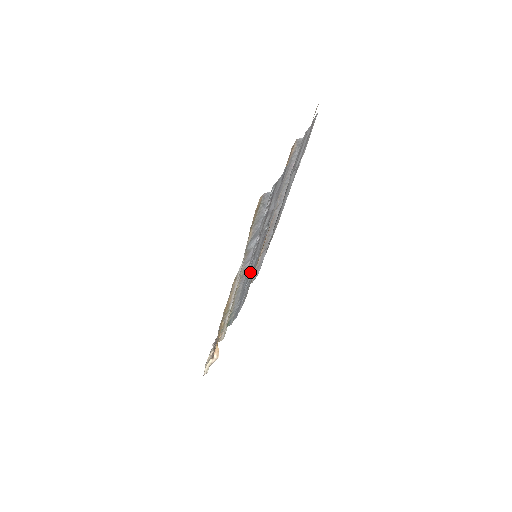
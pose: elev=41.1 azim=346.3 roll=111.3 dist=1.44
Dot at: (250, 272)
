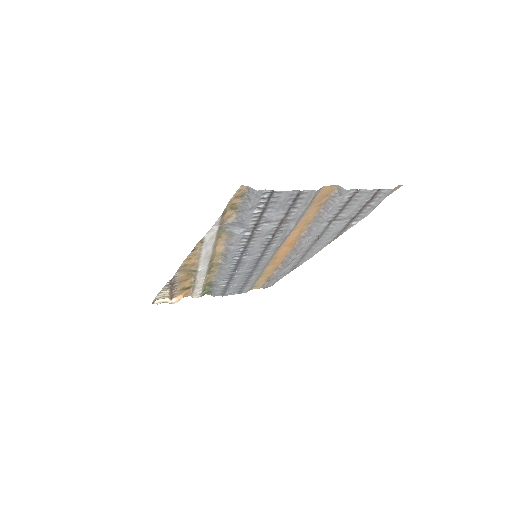
Dot at: (241, 263)
